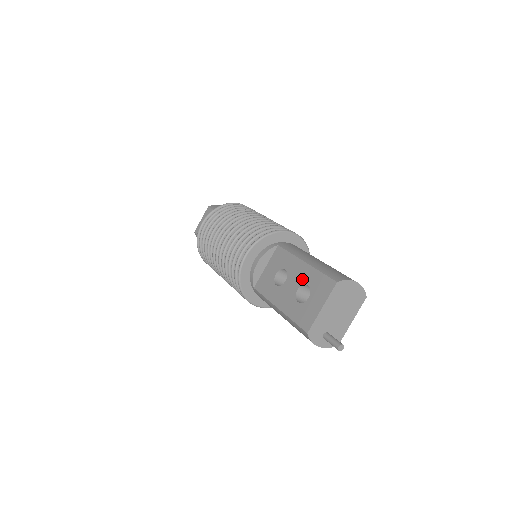
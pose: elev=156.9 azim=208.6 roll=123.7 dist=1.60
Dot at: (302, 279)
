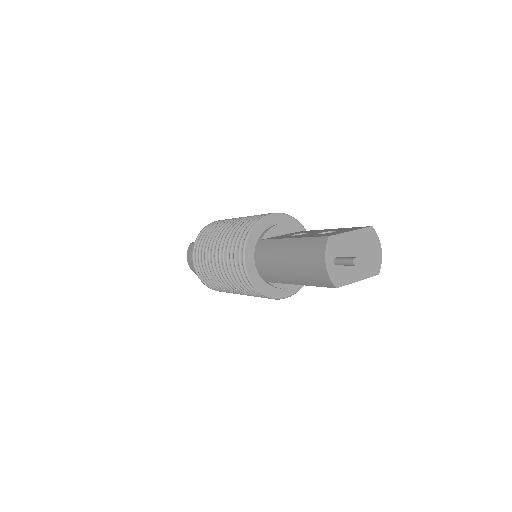
Dot at: (328, 230)
